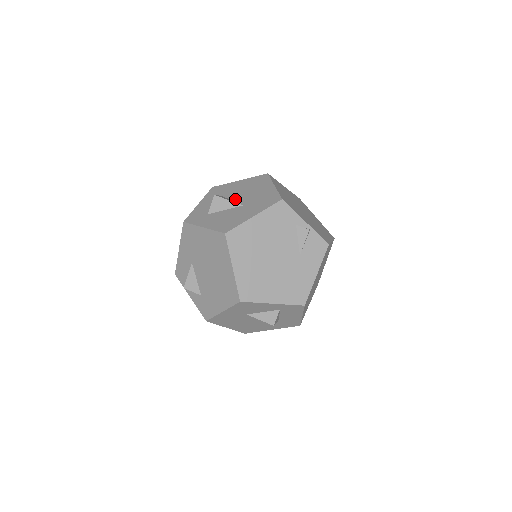
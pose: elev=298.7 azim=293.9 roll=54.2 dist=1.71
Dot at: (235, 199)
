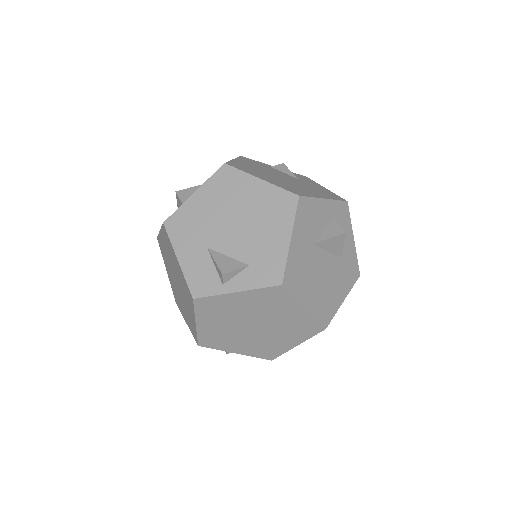
Dot at: occluded
